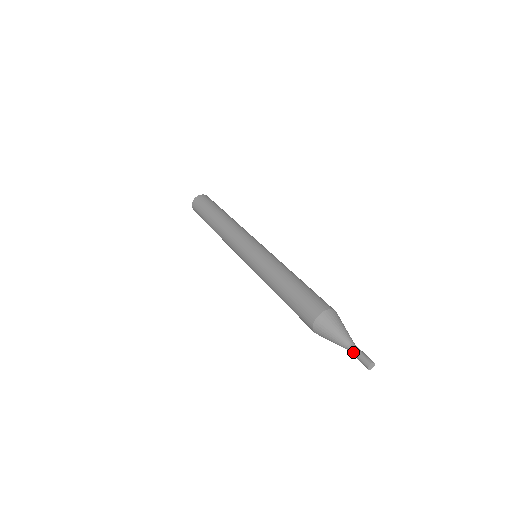
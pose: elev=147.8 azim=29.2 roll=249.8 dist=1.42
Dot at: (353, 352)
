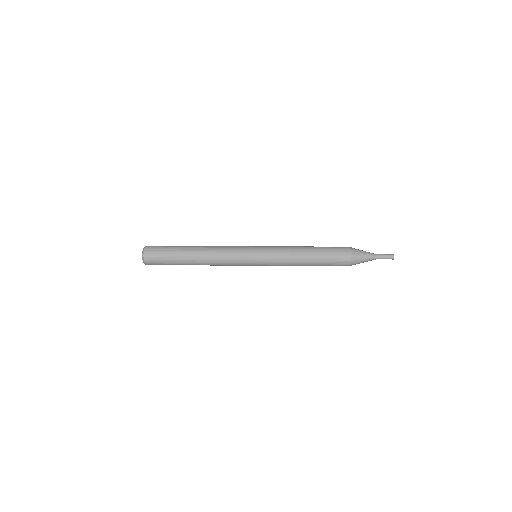
Dot at: (381, 256)
